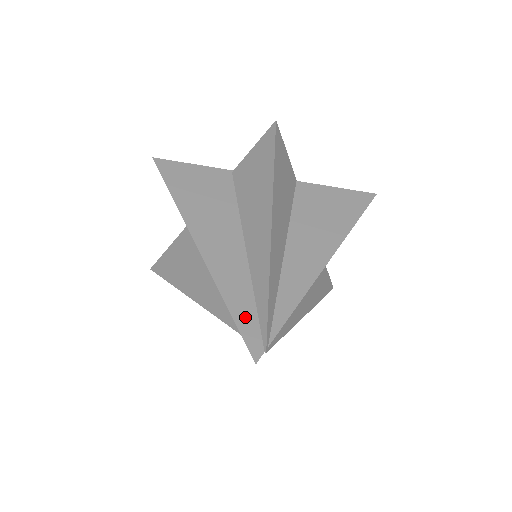
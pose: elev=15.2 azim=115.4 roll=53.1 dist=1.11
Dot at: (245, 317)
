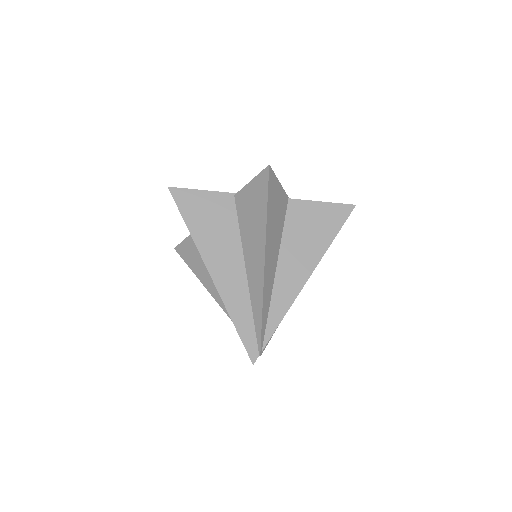
Dot at: (246, 330)
